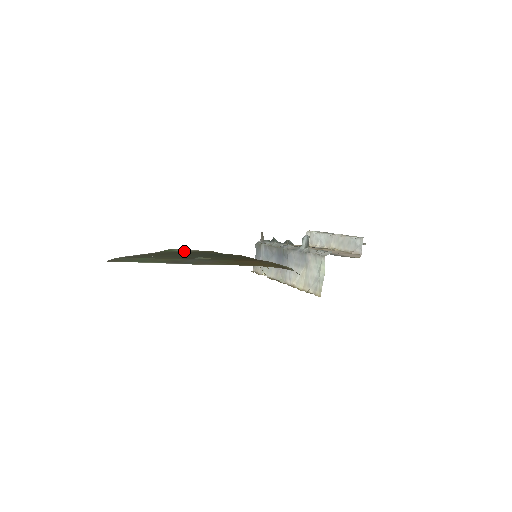
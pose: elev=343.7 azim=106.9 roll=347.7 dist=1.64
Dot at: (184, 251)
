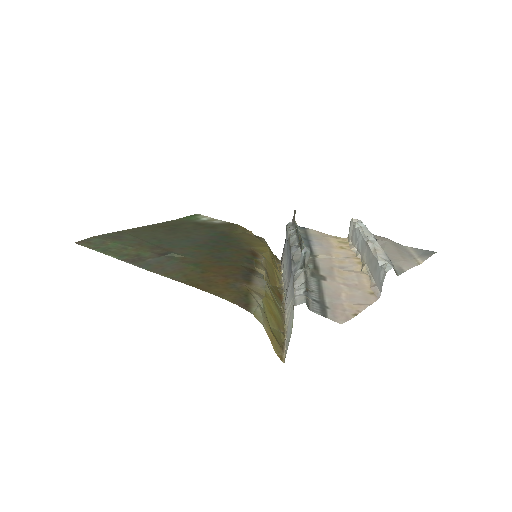
Dot at: (203, 222)
